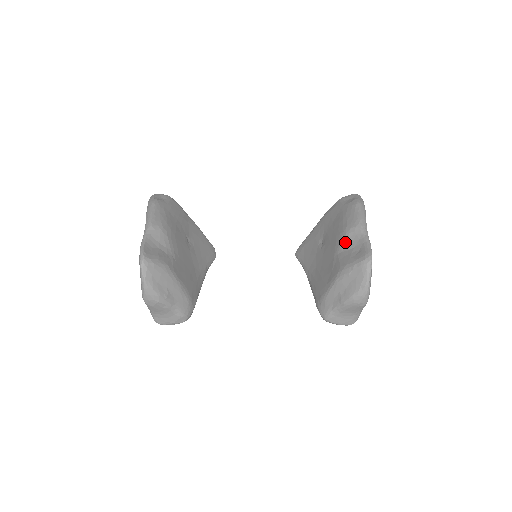
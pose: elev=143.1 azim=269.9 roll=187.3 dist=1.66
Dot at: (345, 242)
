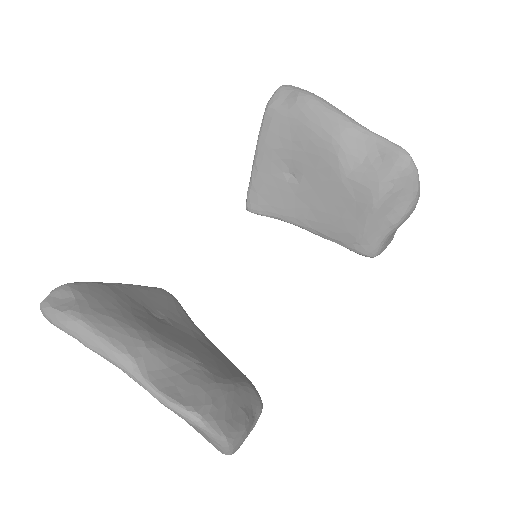
Dot at: (347, 156)
